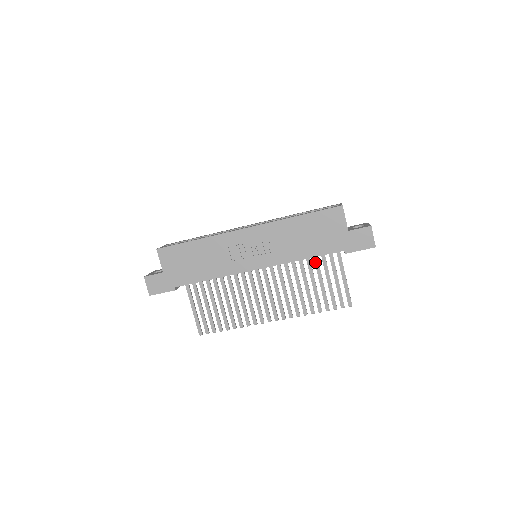
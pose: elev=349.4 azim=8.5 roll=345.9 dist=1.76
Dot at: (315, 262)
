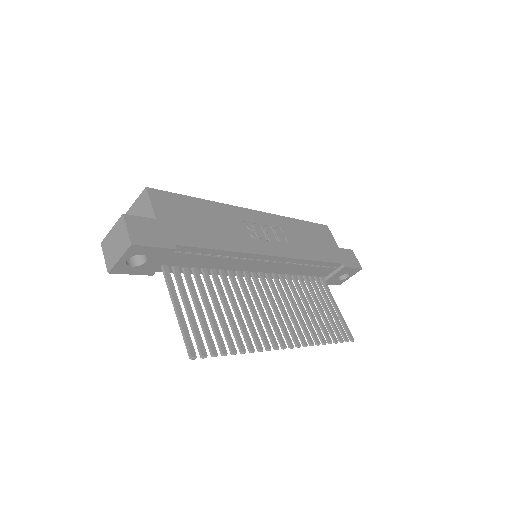
Dot at: (308, 284)
